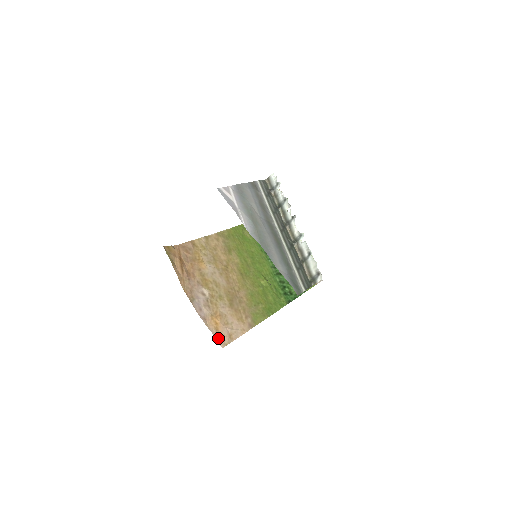
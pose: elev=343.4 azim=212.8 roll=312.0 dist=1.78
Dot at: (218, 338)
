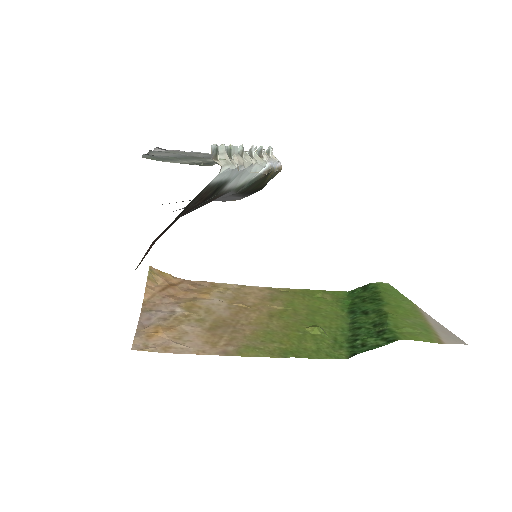
Dot at: (139, 342)
